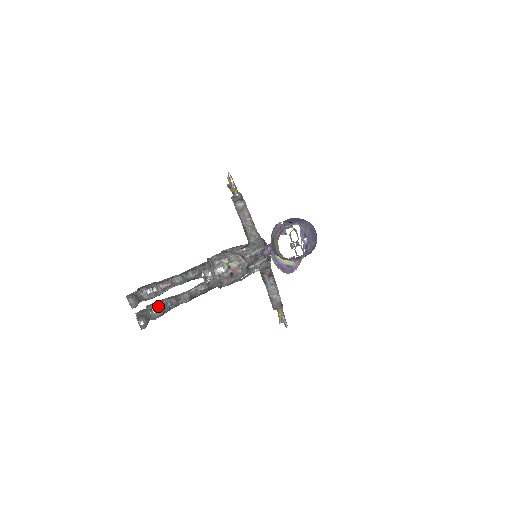
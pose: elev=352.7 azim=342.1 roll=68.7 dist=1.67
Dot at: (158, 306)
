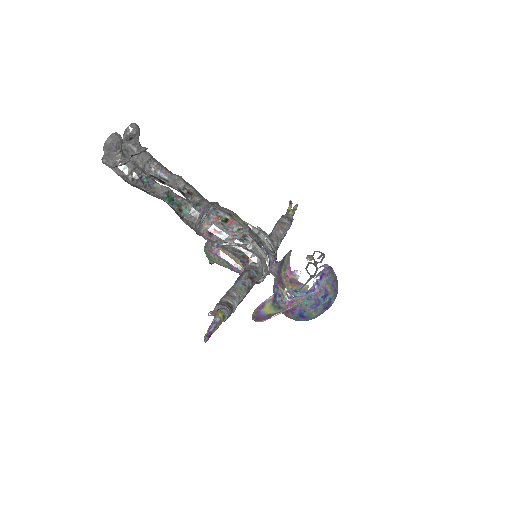
Dot at: (137, 165)
